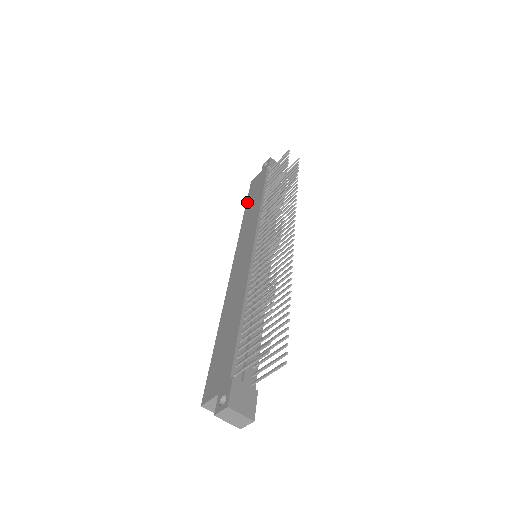
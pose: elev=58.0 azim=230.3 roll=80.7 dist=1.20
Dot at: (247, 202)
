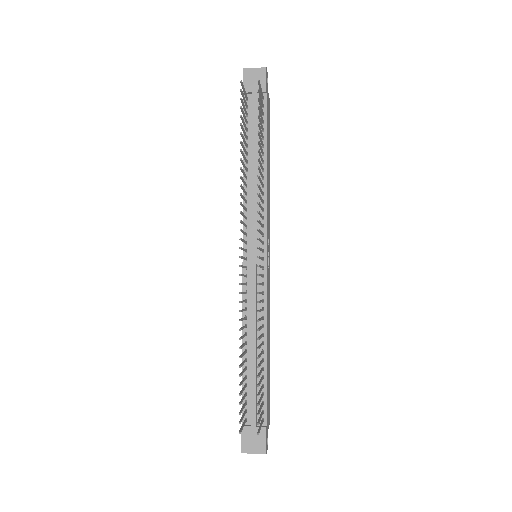
Dot at: occluded
